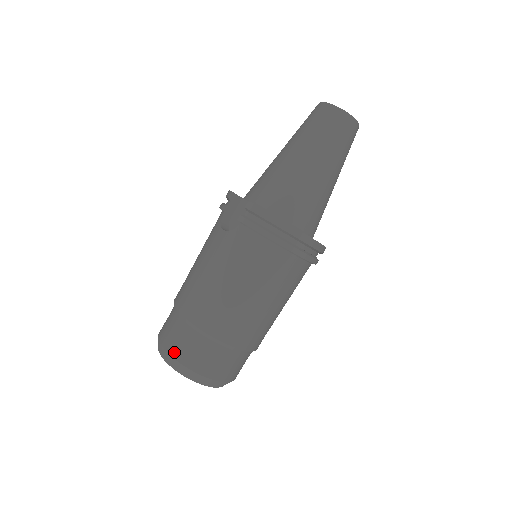
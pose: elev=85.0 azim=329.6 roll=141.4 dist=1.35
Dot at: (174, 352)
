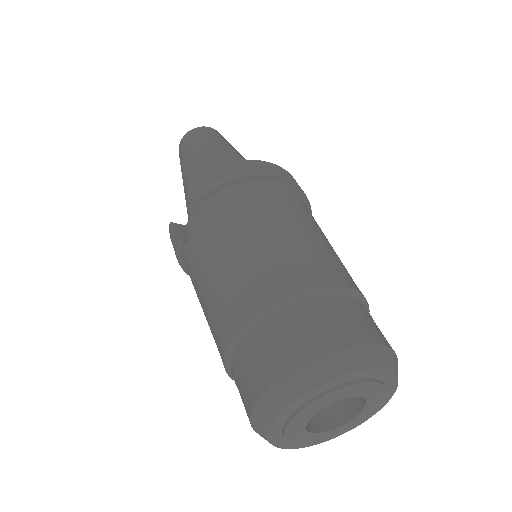
Dot at: (282, 366)
